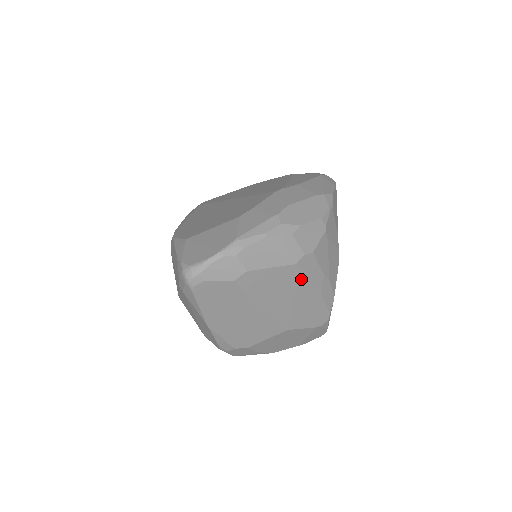
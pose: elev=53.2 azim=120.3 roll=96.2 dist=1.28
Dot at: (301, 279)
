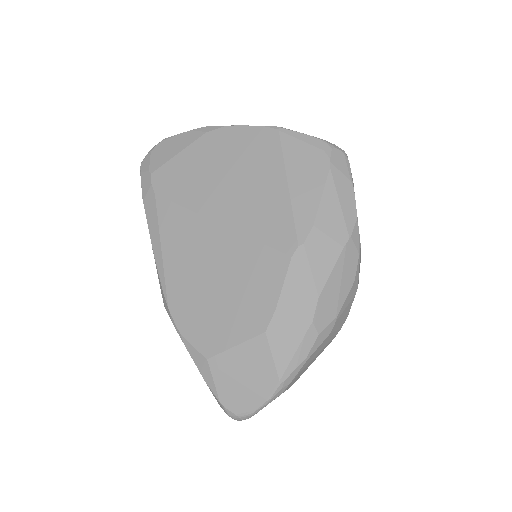
Dot at: occluded
